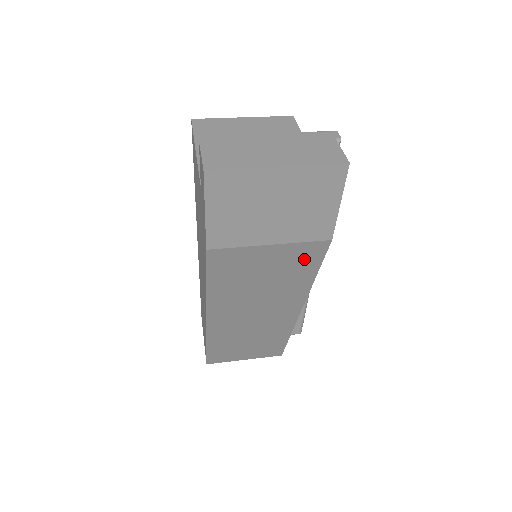
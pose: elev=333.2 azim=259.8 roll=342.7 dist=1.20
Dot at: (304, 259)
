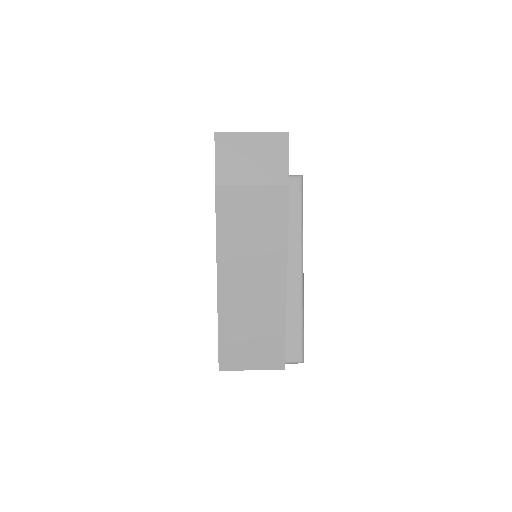
Dot at: (276, 205)
